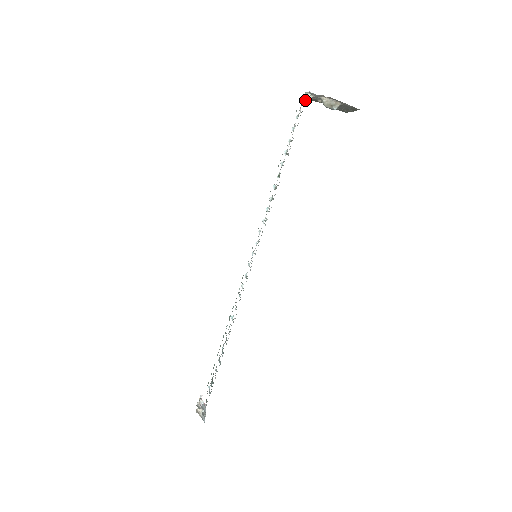
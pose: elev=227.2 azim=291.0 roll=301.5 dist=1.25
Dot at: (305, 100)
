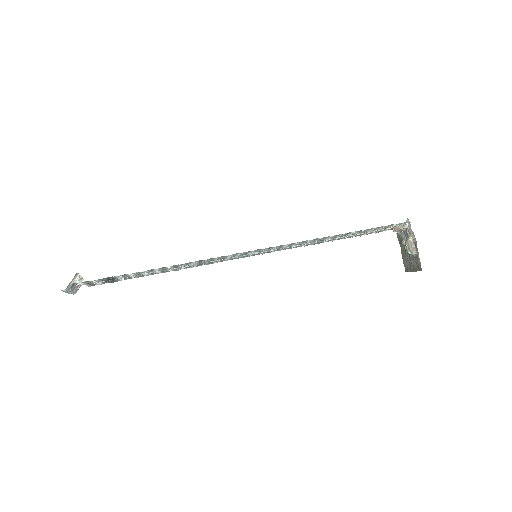
Dot at: (402, 223)
